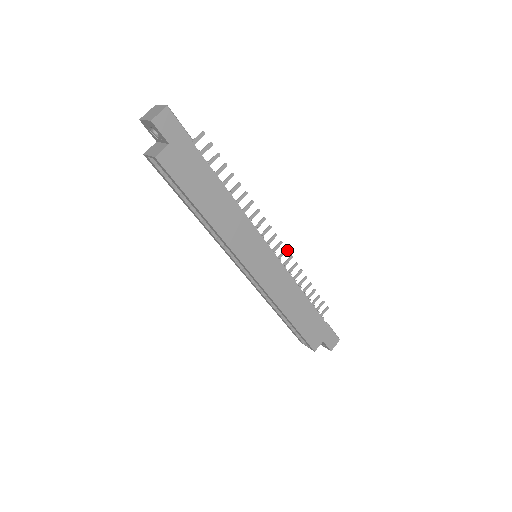
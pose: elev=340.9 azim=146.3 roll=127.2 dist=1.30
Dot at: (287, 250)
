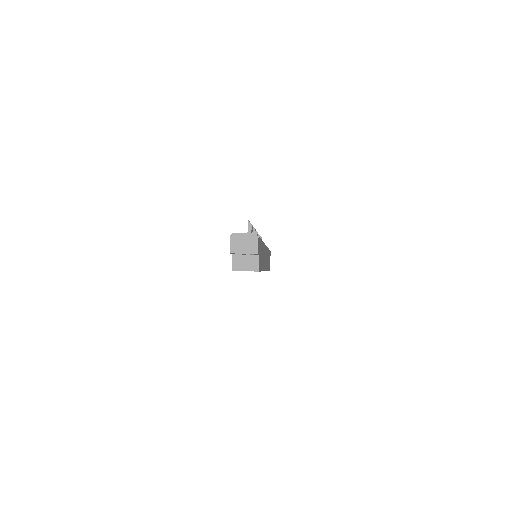
Dot at: occluded
